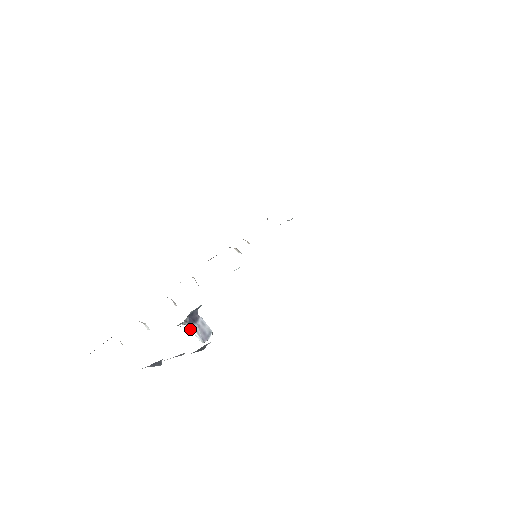
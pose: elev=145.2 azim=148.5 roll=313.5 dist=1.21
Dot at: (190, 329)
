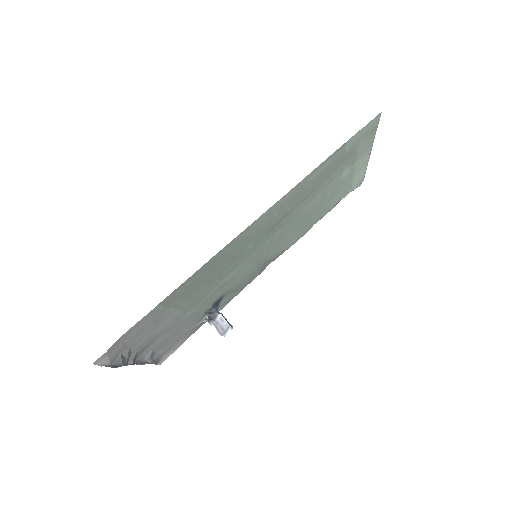
Dot at: (211, 325)
